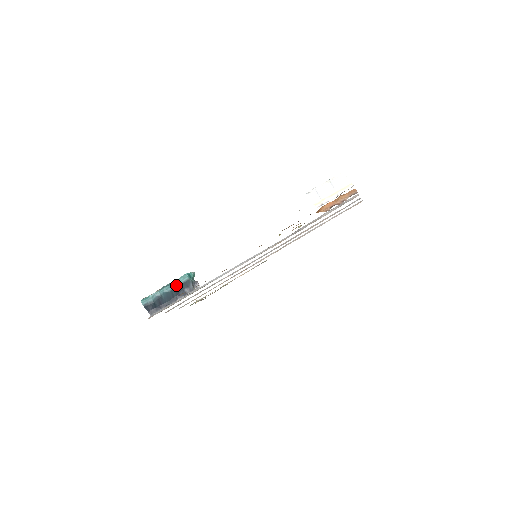
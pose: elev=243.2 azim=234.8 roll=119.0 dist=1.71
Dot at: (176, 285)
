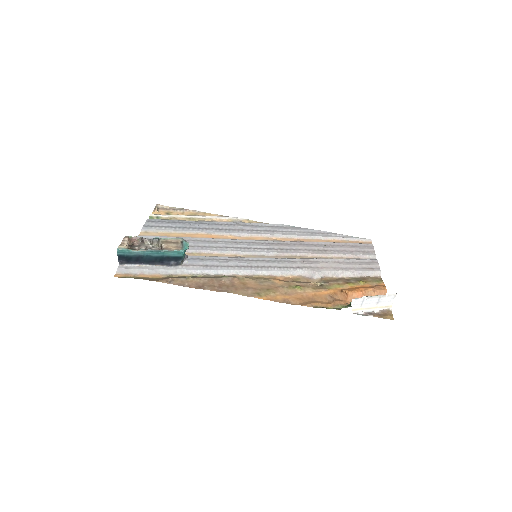
Dot at: (166, 255)
